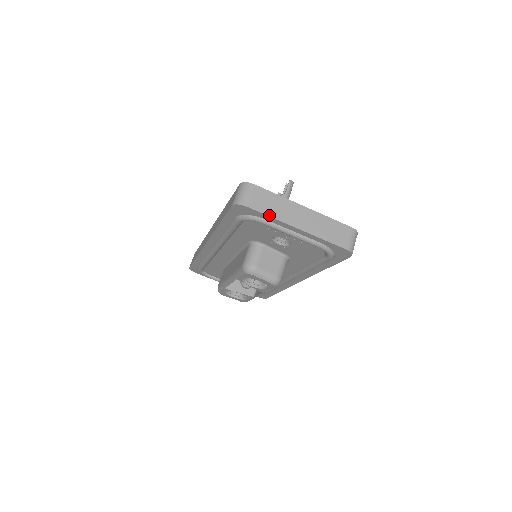
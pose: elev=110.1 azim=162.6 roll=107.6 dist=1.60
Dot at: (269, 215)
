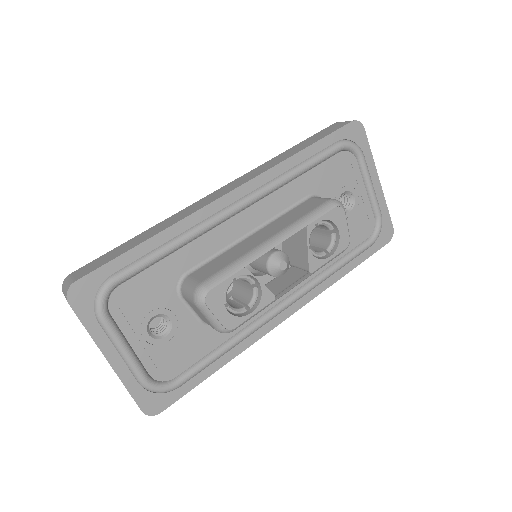
Dot at: (370, 151)
